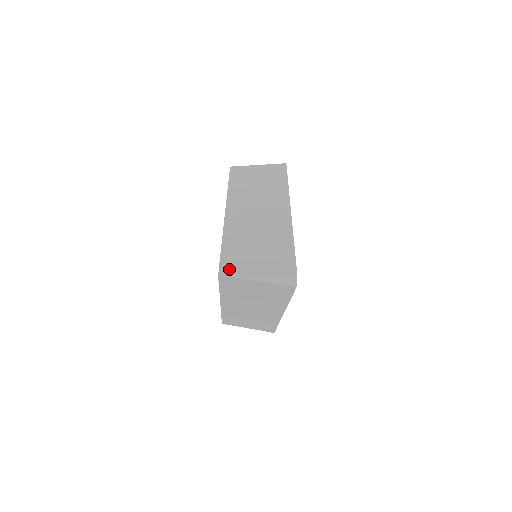
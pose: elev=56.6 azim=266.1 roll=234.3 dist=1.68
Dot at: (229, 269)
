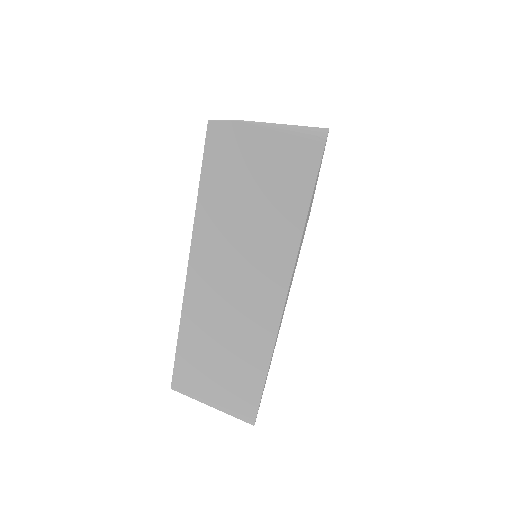
Dot at: occluded
